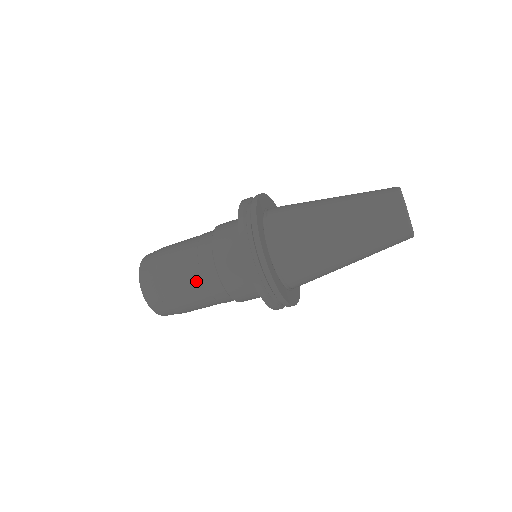
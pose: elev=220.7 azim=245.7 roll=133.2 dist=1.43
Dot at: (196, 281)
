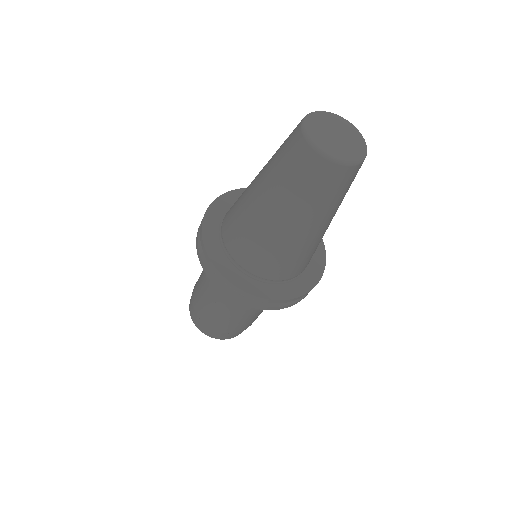
Dot at: (222, 312)
